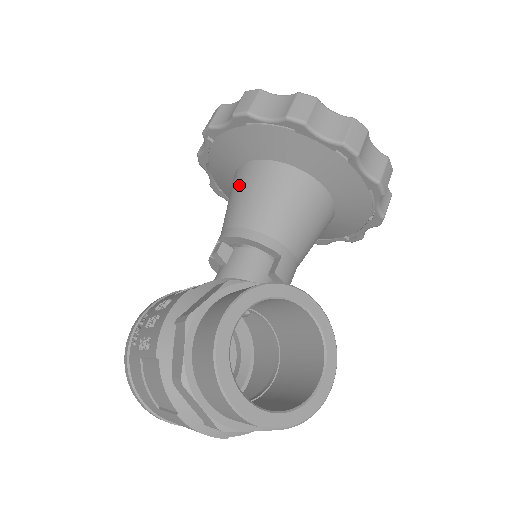
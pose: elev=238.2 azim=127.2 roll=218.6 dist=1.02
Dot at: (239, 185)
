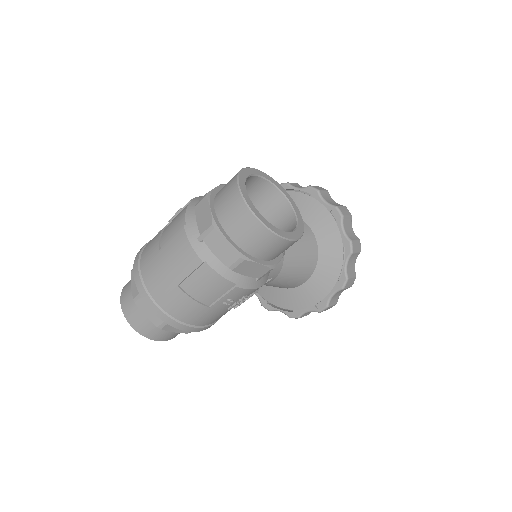
Dot at: occluded
